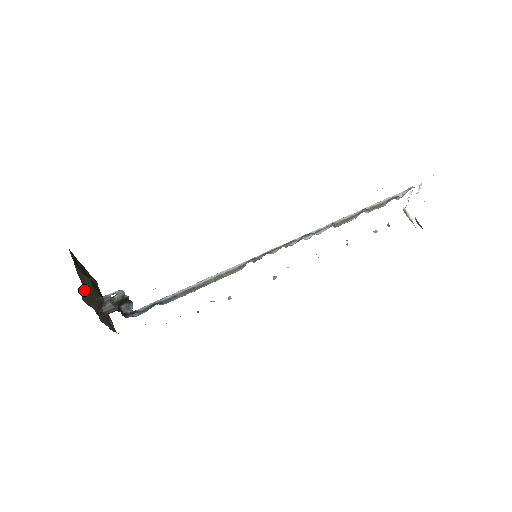
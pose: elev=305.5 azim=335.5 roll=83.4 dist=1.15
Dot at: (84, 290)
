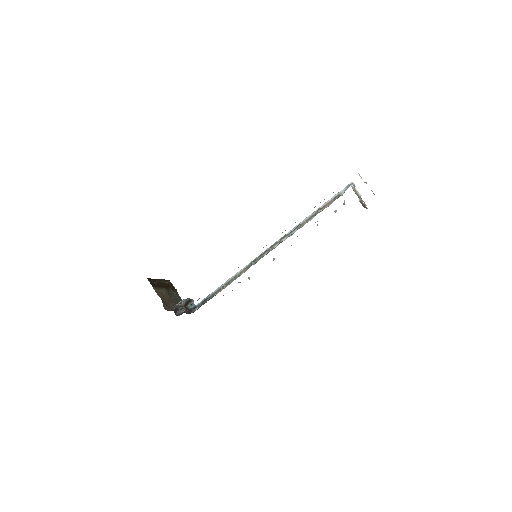
Dot at: (164, 302)
